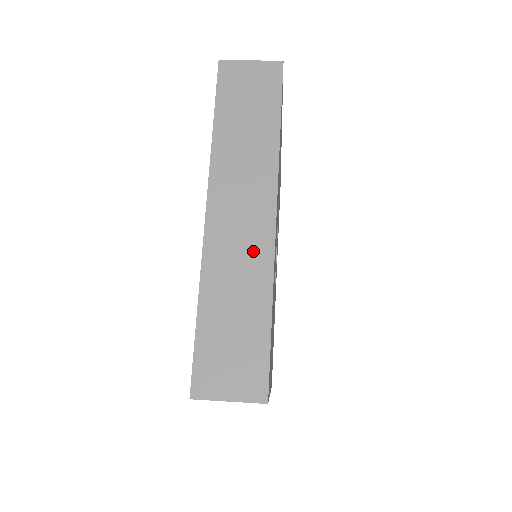
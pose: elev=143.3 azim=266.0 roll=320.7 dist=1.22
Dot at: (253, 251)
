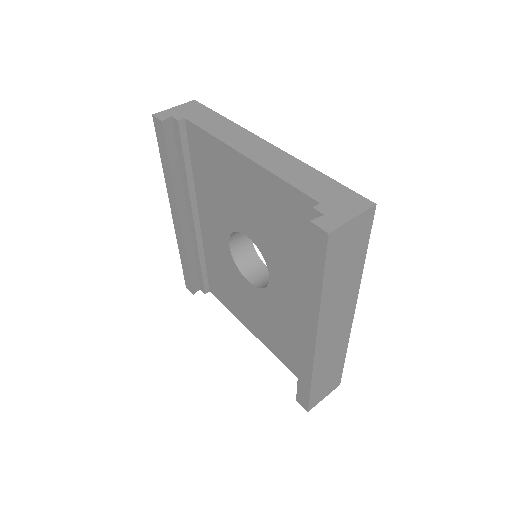
Dot at: (340, 339)
